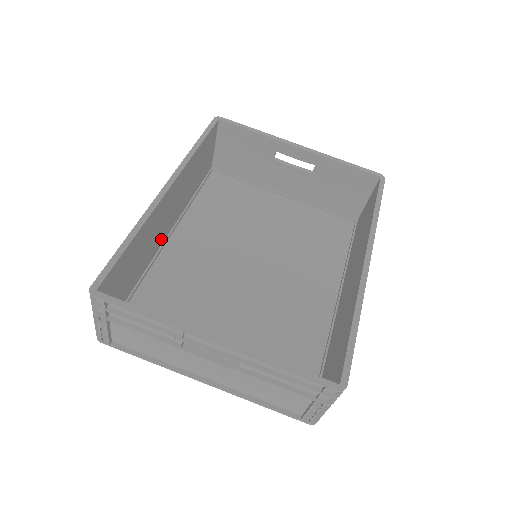
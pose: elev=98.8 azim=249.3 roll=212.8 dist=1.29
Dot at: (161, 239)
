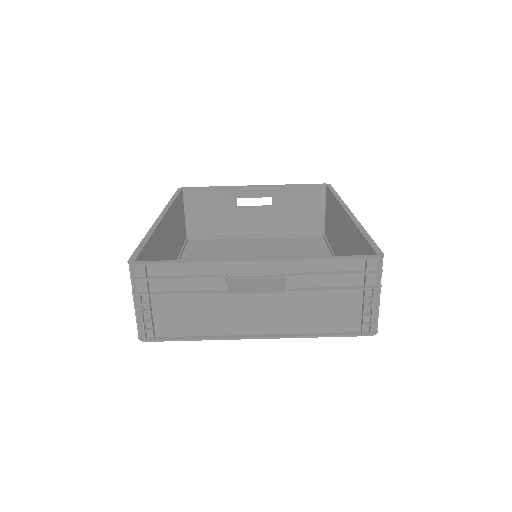
Dot at: occluded
